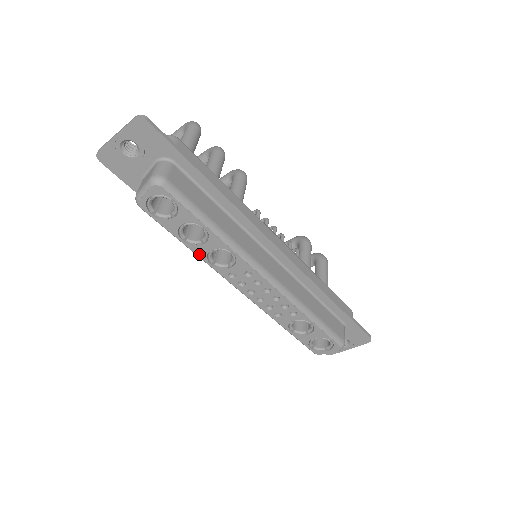
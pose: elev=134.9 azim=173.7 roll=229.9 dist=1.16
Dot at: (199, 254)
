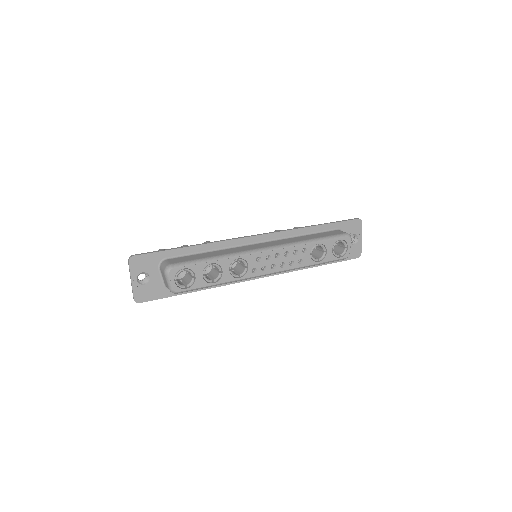
Dot at: (228, 280)
